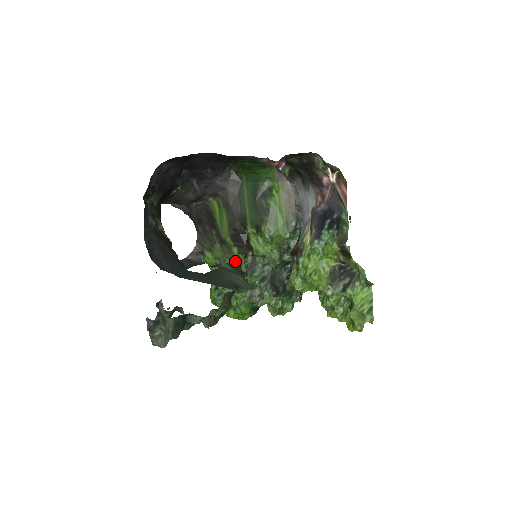
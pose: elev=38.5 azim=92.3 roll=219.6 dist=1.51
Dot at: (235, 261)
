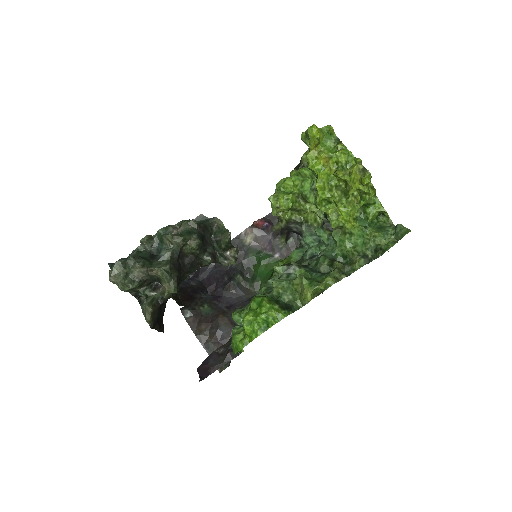
Dot at: occluded
